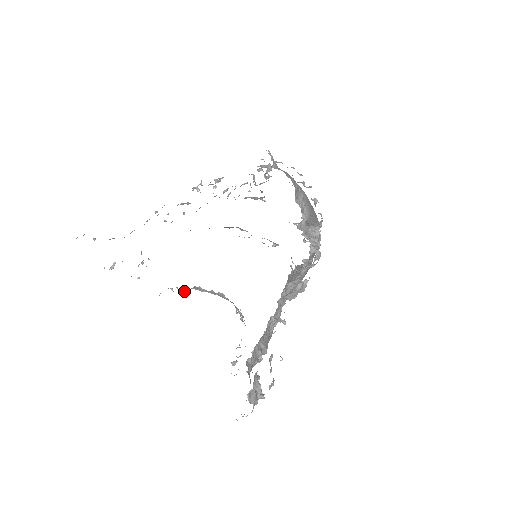
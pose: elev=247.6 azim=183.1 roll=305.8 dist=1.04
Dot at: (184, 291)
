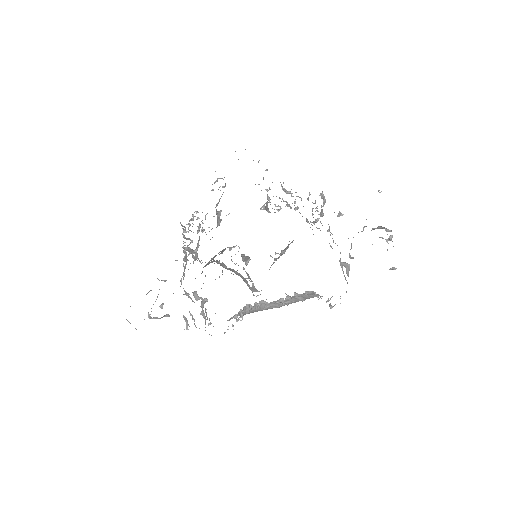
Dot at: (240, 317)
